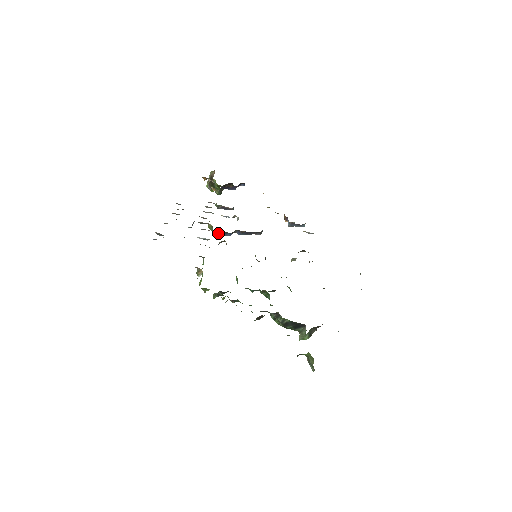
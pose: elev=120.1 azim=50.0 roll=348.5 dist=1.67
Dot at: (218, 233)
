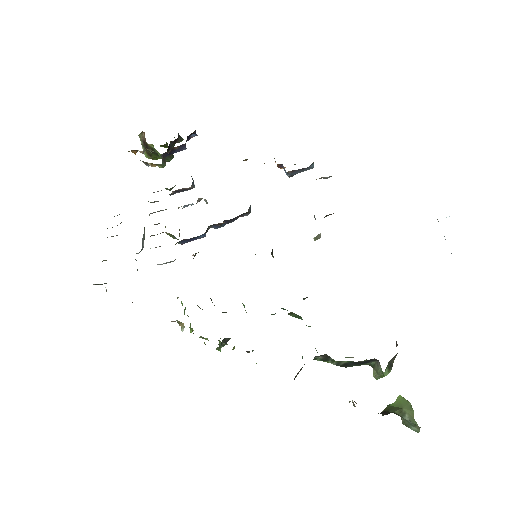
Dot at: (185, 241)
